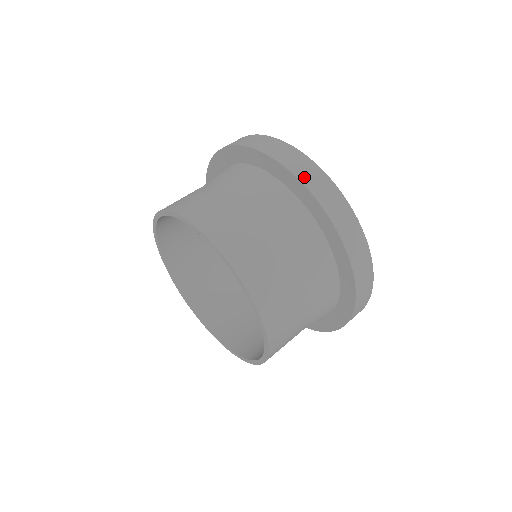
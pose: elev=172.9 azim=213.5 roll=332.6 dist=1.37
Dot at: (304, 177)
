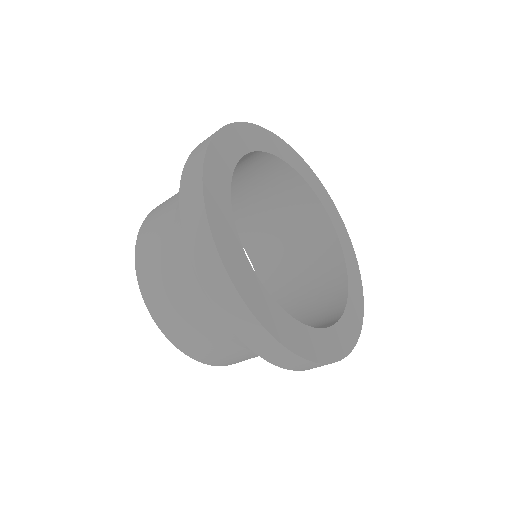
Dot at: (184, 199)
